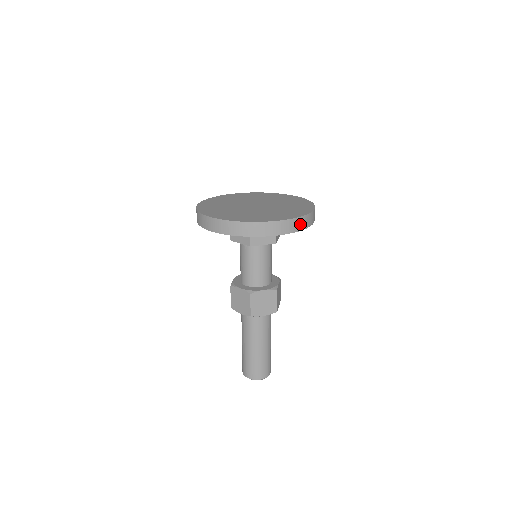
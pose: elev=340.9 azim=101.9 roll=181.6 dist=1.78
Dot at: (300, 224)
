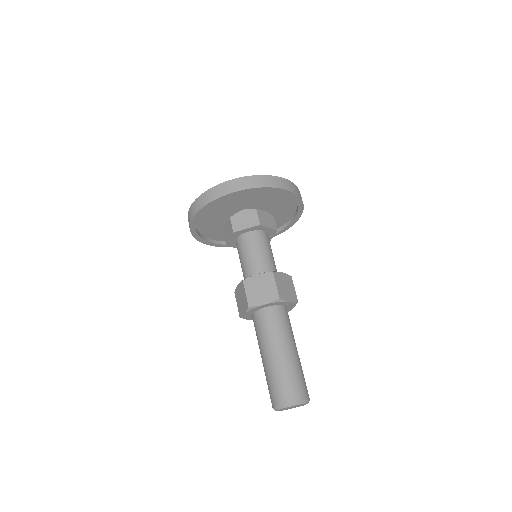
Dot at: (301, 197)
